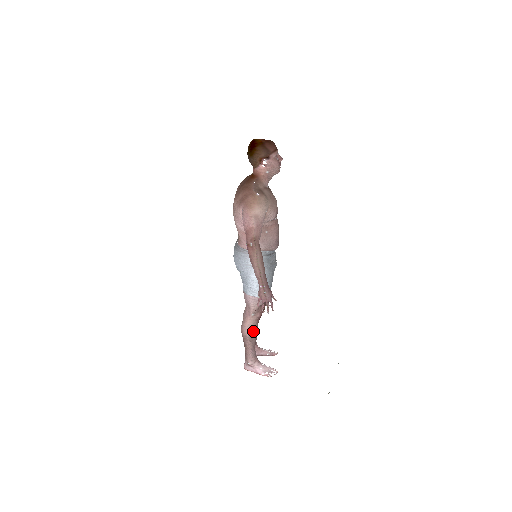
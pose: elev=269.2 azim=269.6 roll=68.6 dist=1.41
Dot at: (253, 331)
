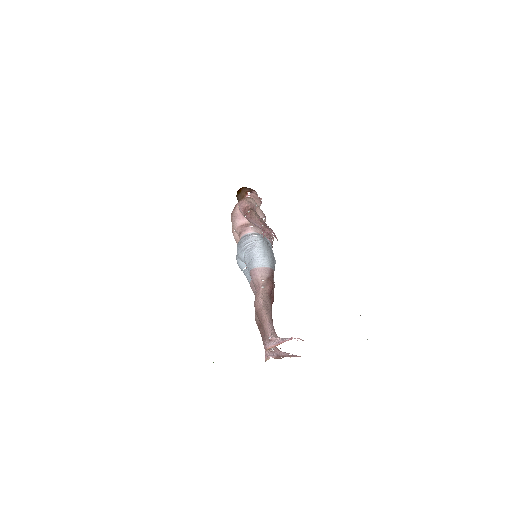
Dot at: (266, 301)
